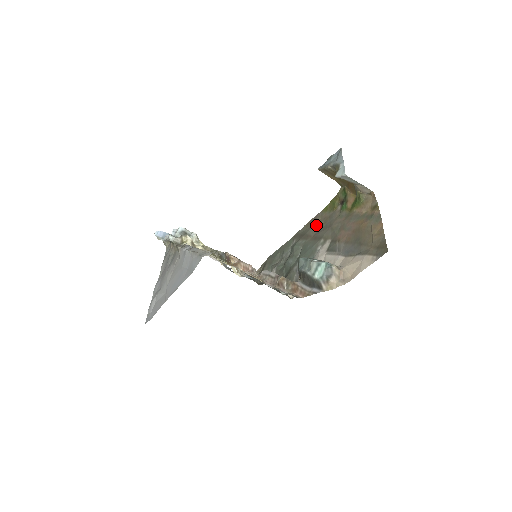
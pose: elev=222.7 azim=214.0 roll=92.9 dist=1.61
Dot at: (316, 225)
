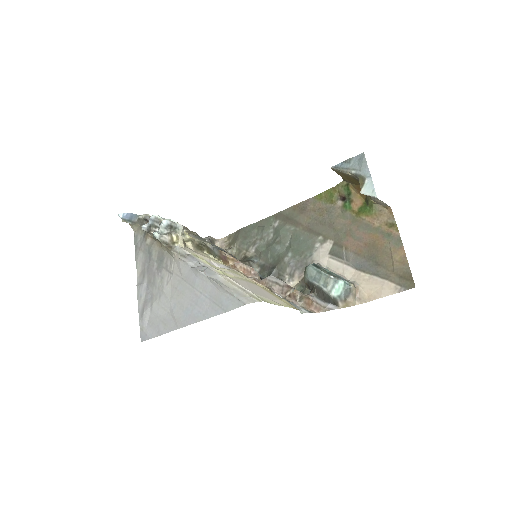
Dot at: (308, 214)
